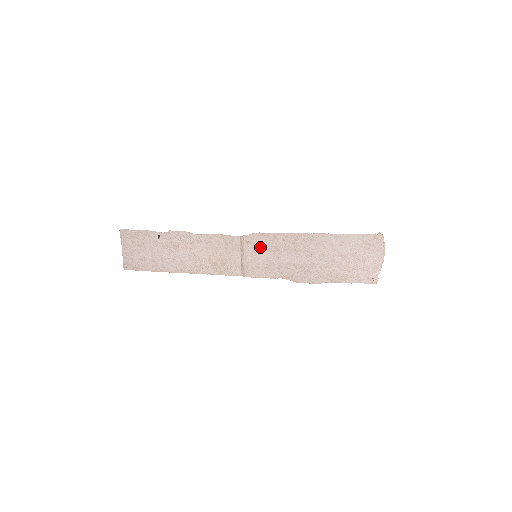
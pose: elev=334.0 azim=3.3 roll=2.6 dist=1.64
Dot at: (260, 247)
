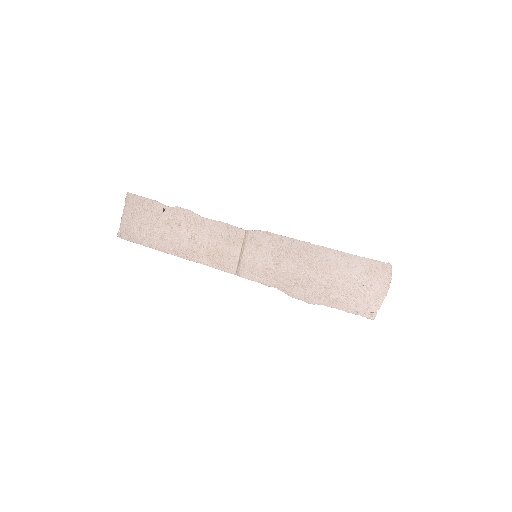
Dot at: (263, 247)
